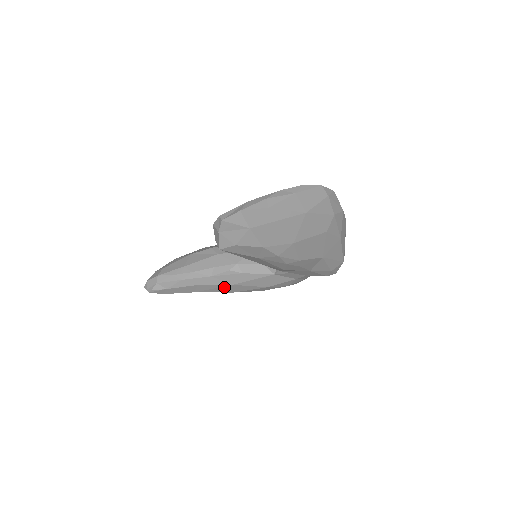
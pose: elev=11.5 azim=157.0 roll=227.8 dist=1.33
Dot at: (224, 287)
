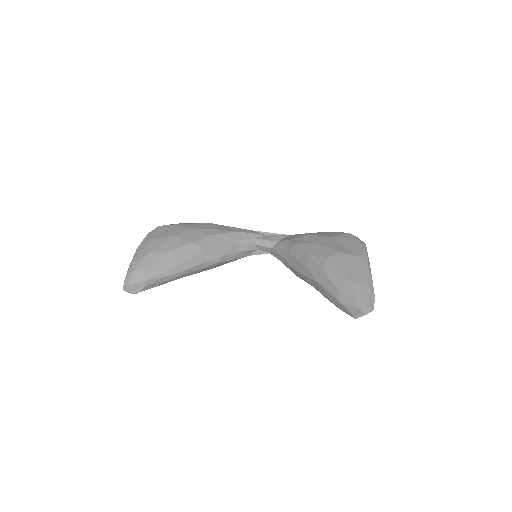
Dot at: occluded
